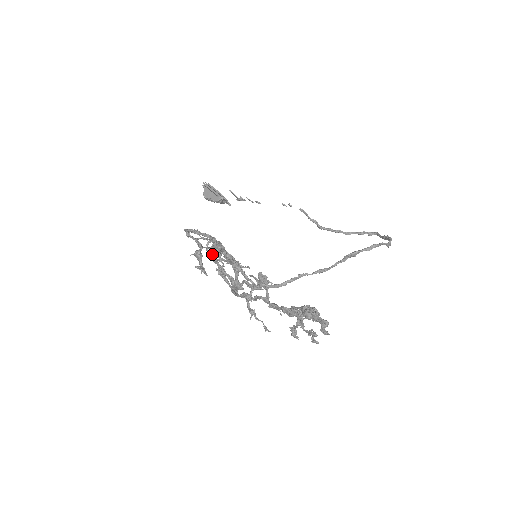
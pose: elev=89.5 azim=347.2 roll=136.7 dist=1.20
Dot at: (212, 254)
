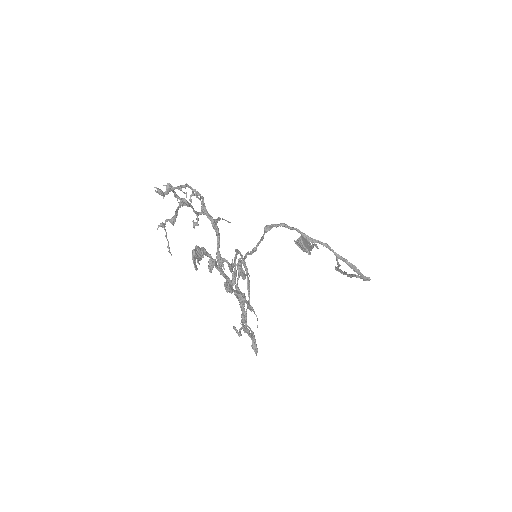
Dot at: (236, 249)
